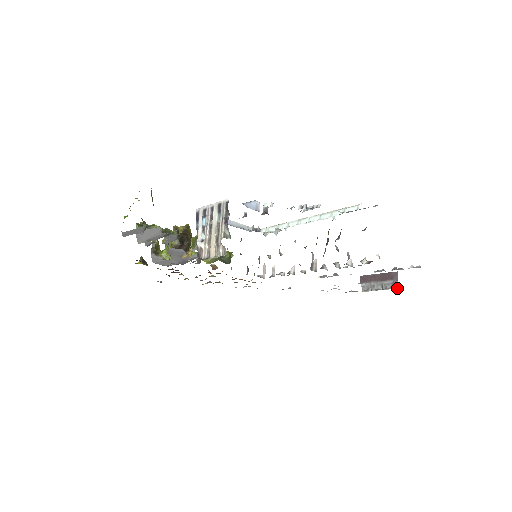
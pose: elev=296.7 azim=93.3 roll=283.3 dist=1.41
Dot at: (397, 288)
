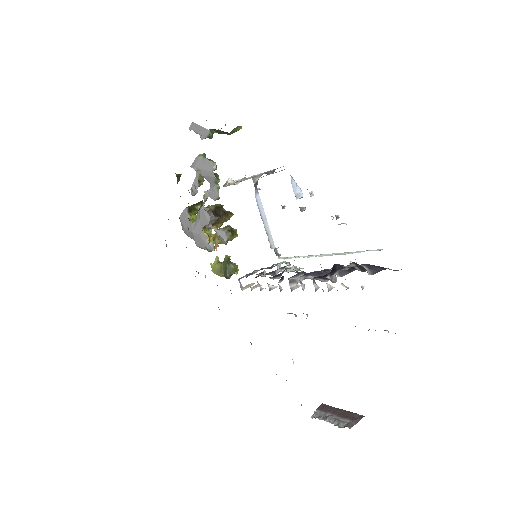
Dot at: (349, 428)
